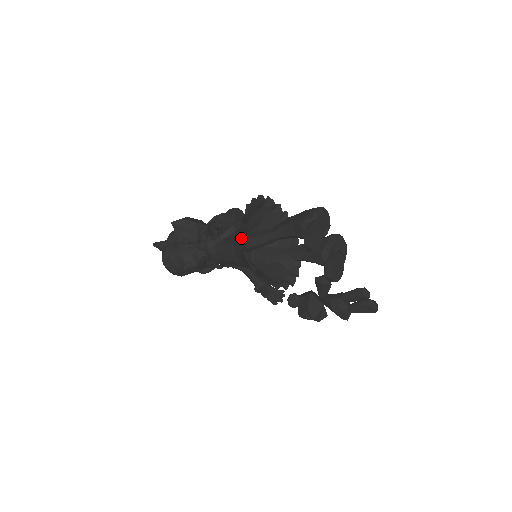
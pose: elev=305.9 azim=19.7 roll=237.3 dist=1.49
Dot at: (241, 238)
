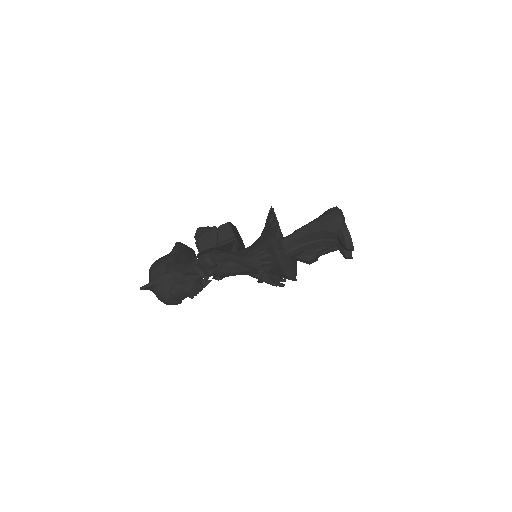
Dot at: (279, 260)
